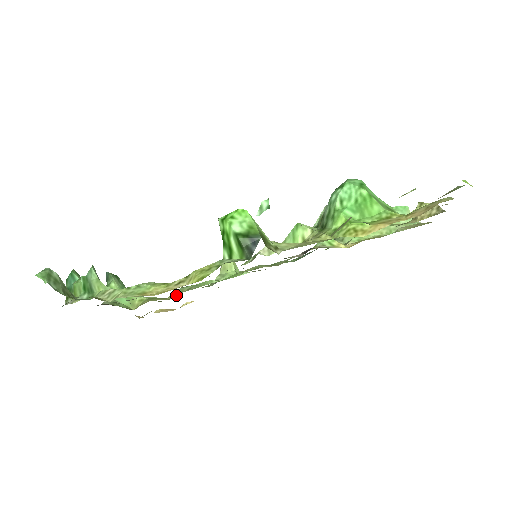
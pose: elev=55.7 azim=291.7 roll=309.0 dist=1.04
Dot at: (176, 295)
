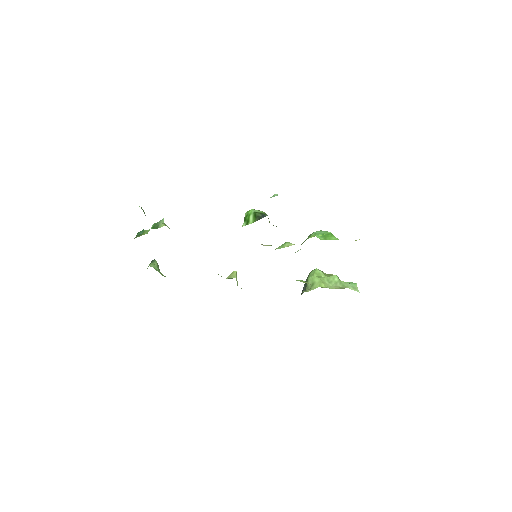
Dot at: occluded
